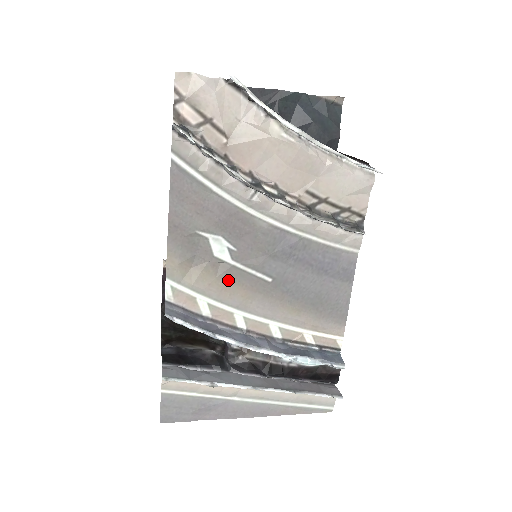
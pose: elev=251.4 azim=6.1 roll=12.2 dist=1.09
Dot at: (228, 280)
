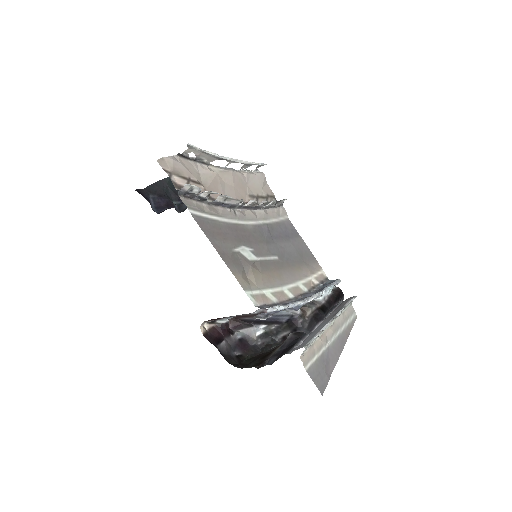
Dot at: (265, 271)
